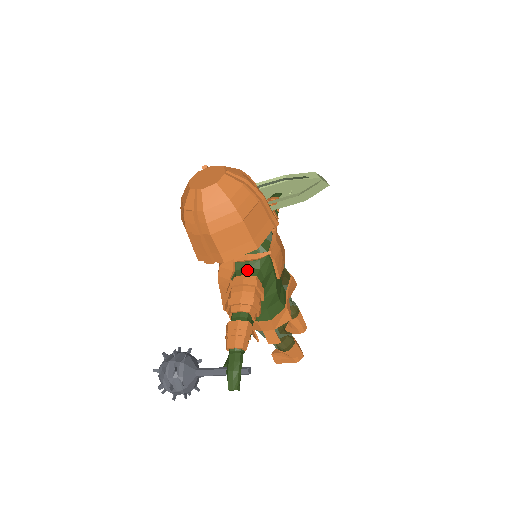
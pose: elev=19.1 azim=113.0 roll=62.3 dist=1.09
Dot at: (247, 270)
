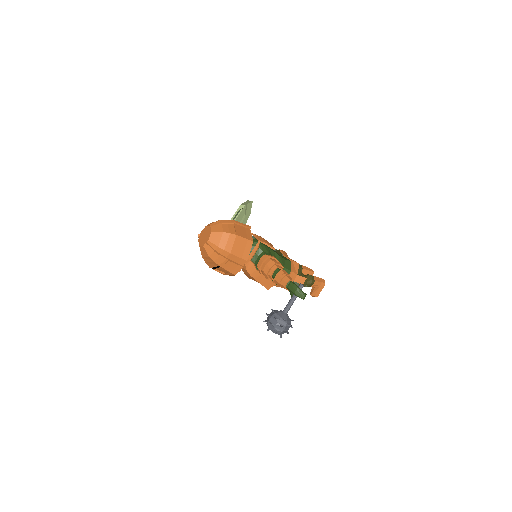
Dot at: (259, 257)
